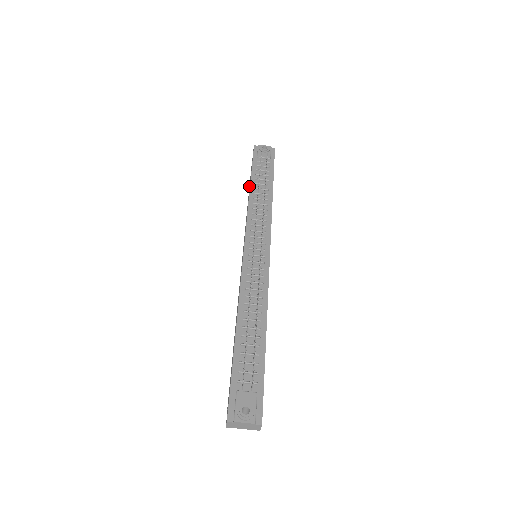
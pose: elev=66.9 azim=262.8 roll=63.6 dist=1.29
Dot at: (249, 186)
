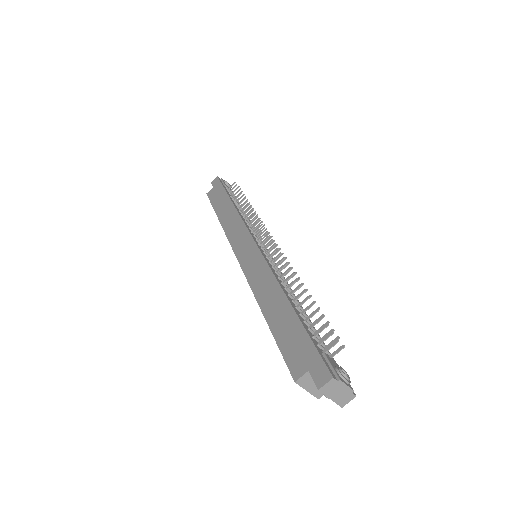
Dot at: (213, 204)
